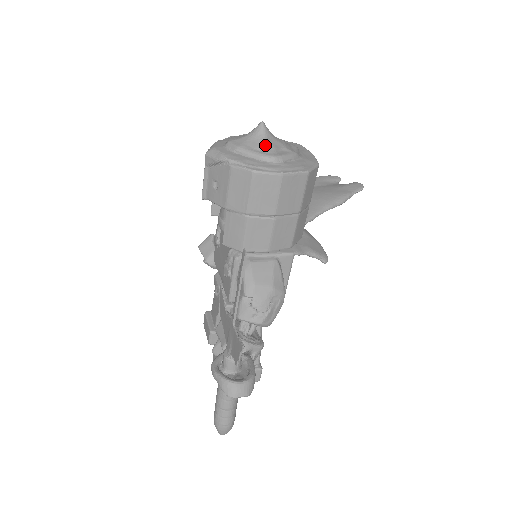
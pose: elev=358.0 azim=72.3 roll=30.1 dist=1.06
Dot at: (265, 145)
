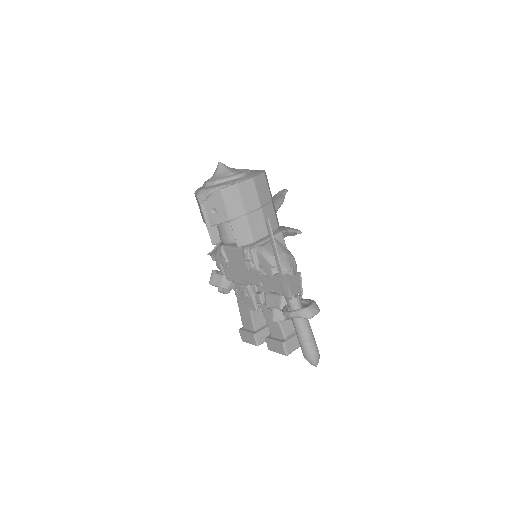
Dot at: (230, 171)
